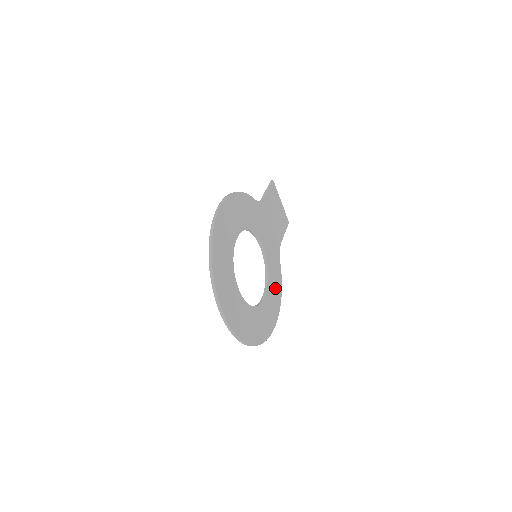
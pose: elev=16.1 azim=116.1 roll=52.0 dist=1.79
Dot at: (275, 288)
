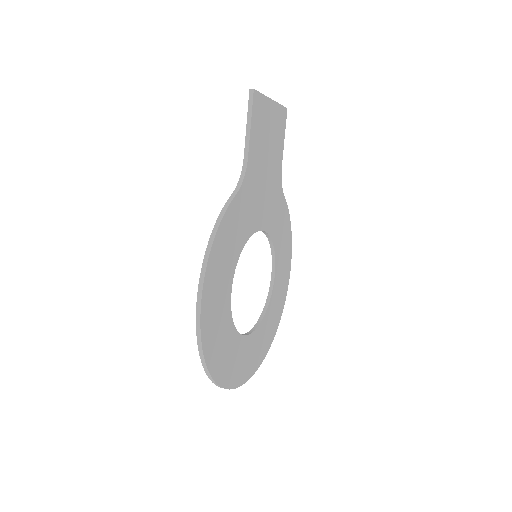
Dot at: (283, 240)
